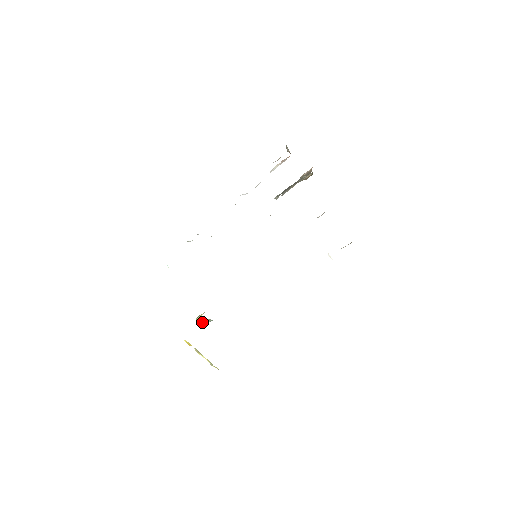
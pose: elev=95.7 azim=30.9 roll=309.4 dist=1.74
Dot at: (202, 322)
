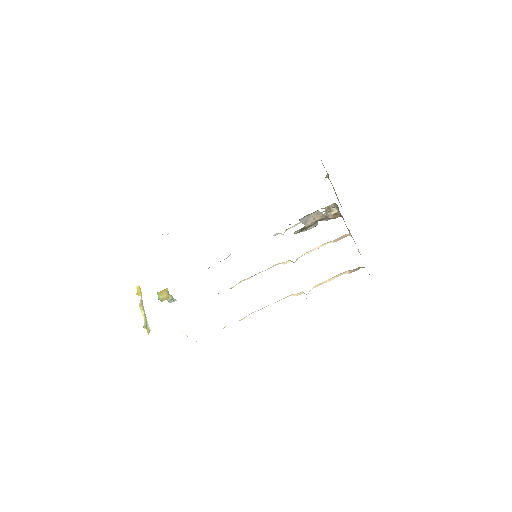
Dot at: (162, 297)
